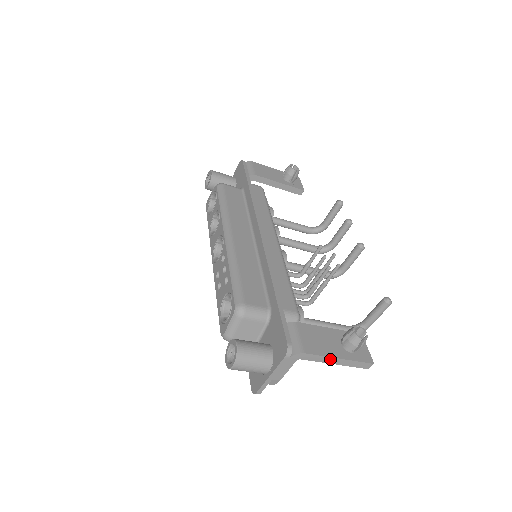
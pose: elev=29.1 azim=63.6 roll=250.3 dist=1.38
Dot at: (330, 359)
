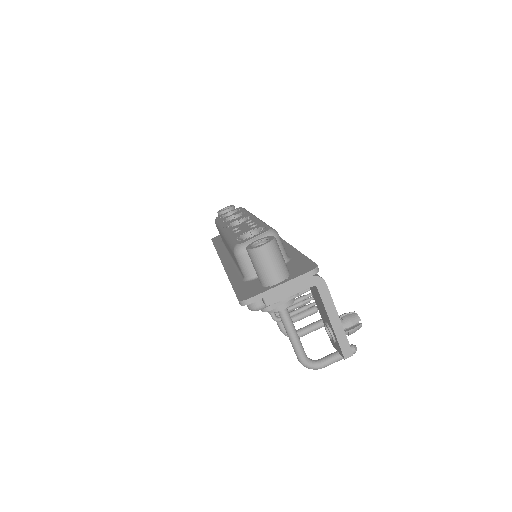
Dot at: (334, 312)
